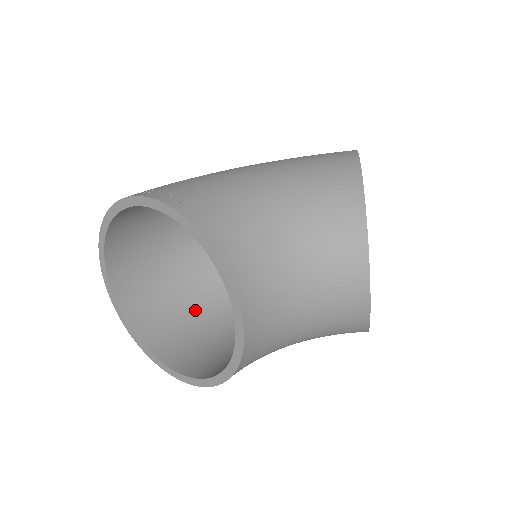
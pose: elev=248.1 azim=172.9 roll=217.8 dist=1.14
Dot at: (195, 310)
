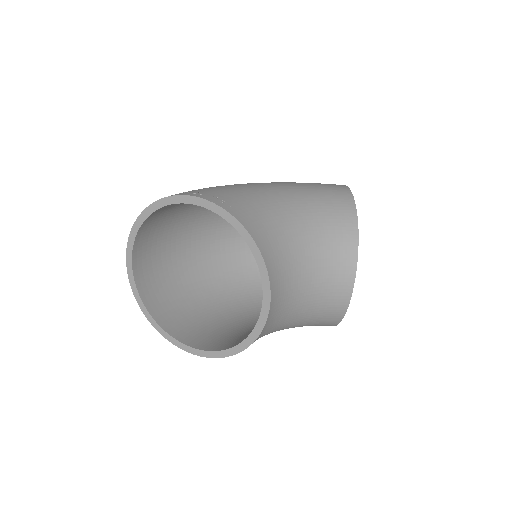
Dot at: (192, 294)
